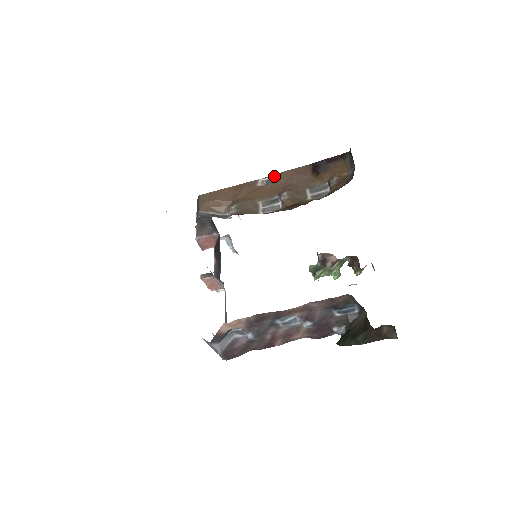
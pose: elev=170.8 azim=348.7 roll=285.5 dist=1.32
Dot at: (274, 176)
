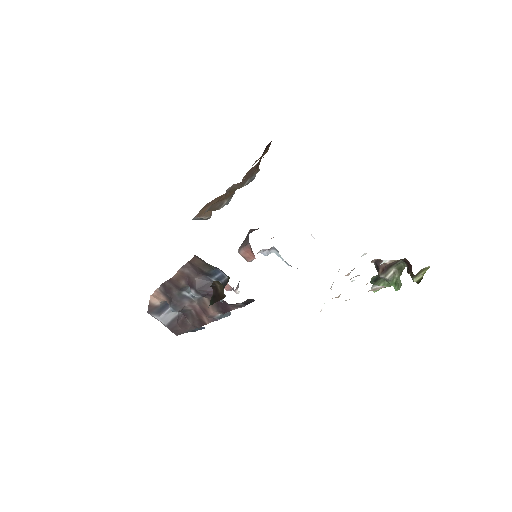
Dot at: occluded
